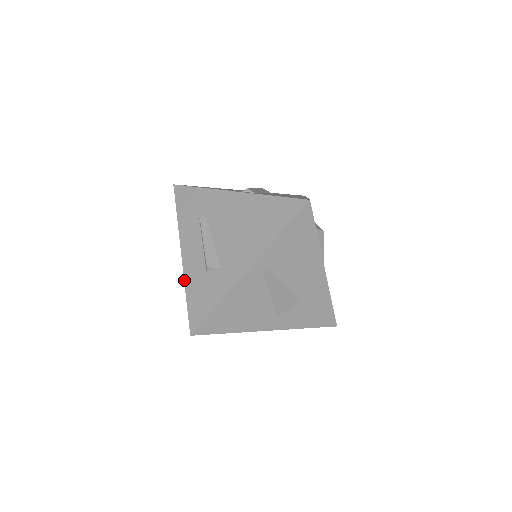
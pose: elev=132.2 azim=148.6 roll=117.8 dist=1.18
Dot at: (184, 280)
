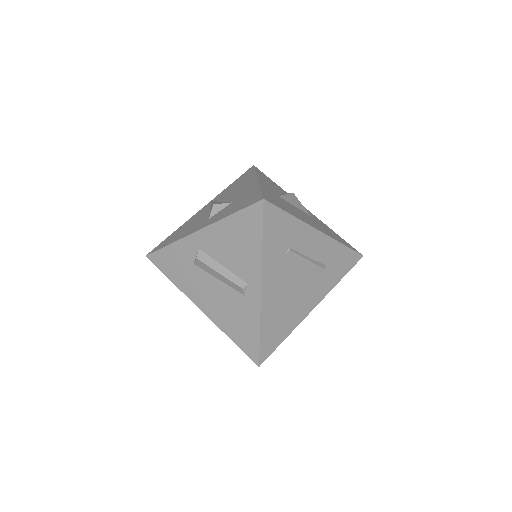
Dot at: occluded
